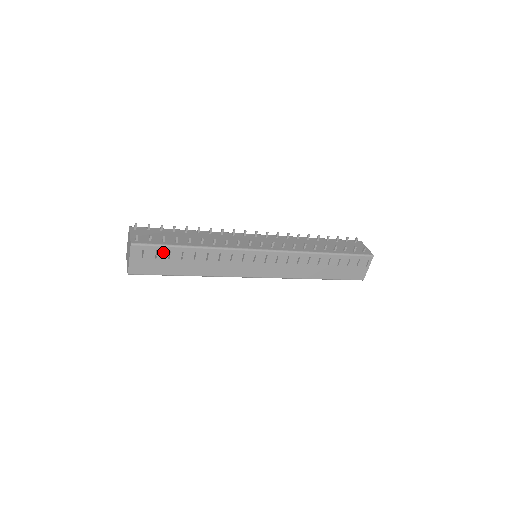
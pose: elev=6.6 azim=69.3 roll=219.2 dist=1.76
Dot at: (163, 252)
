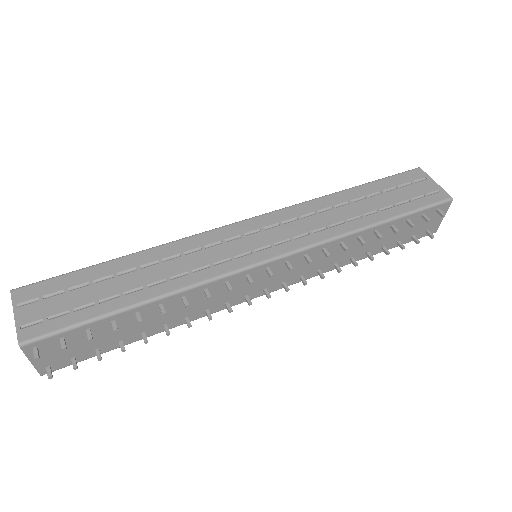
Dot at: occluded
